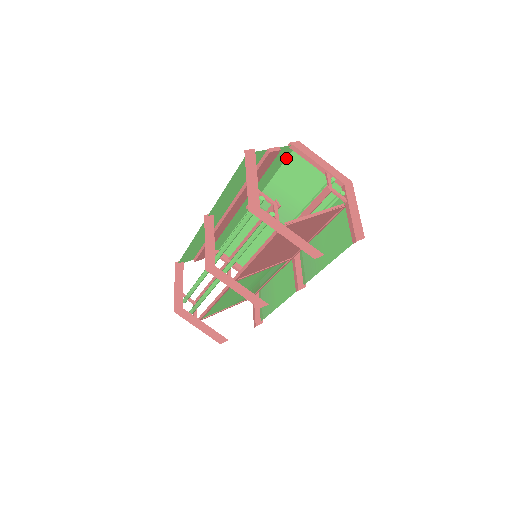
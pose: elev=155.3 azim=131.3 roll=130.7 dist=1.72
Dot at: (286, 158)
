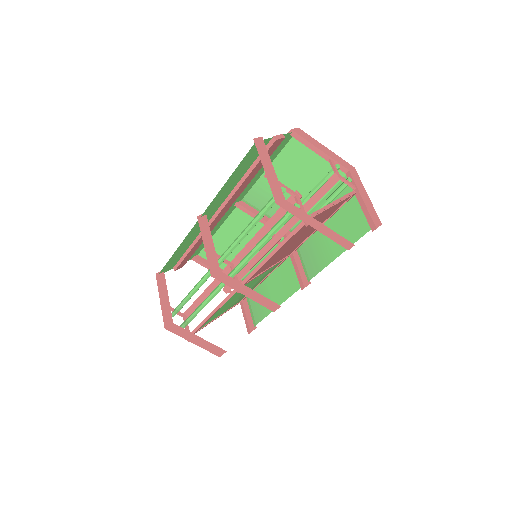
Dot at: (283, 147)
